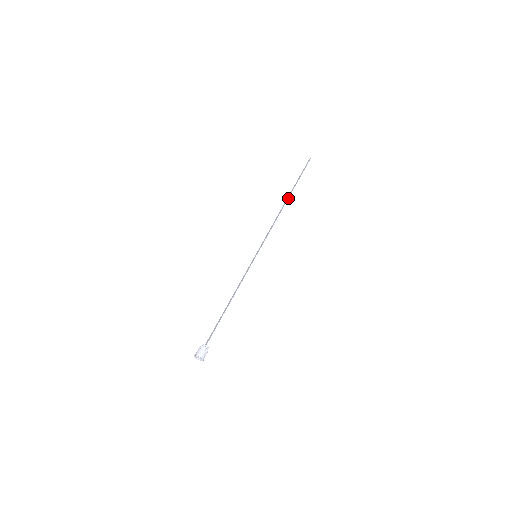
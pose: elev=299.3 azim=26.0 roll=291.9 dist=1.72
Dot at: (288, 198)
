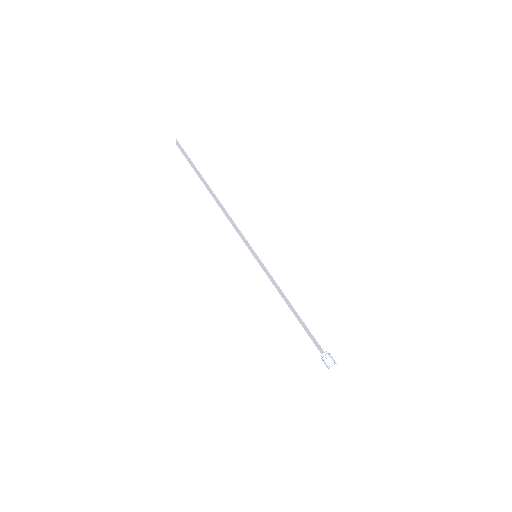
Dot at: (211, 189)
